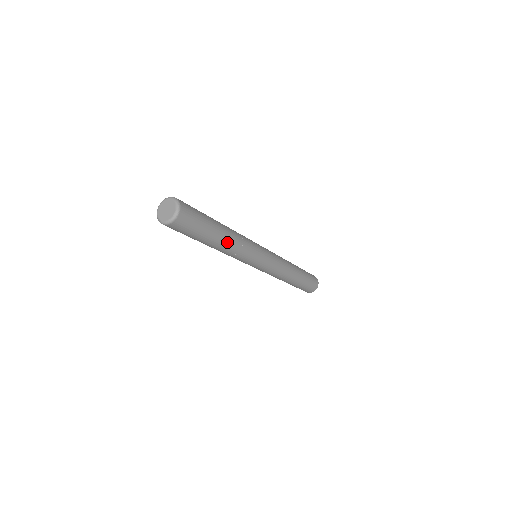
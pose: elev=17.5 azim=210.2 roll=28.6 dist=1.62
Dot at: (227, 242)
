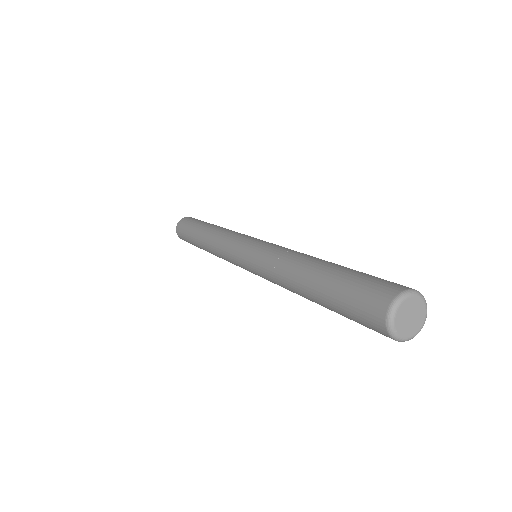
Dot at: occluded
